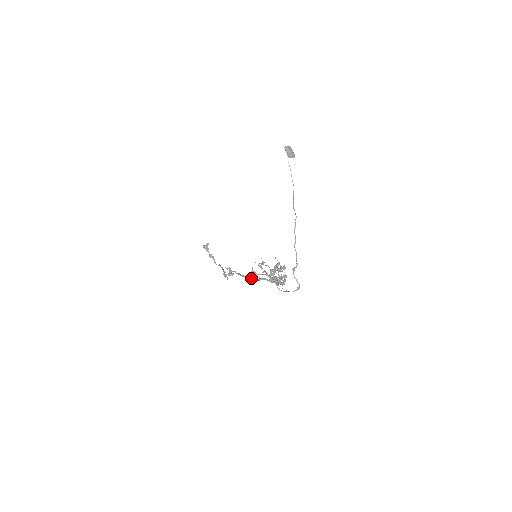
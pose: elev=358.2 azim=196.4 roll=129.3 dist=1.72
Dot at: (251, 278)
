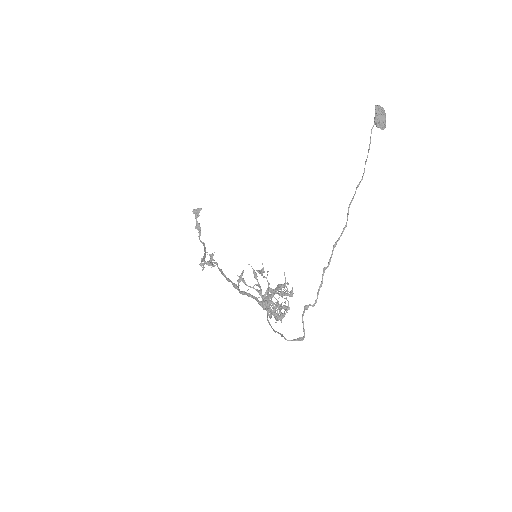
Dot at: occluded
